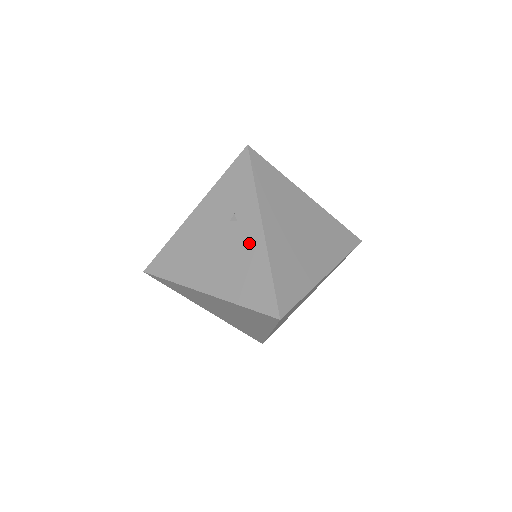
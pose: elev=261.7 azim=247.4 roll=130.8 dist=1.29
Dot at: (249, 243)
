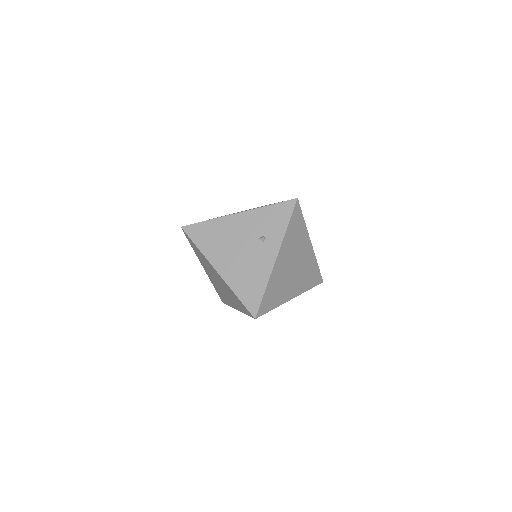
Dot at: (262, 261)
